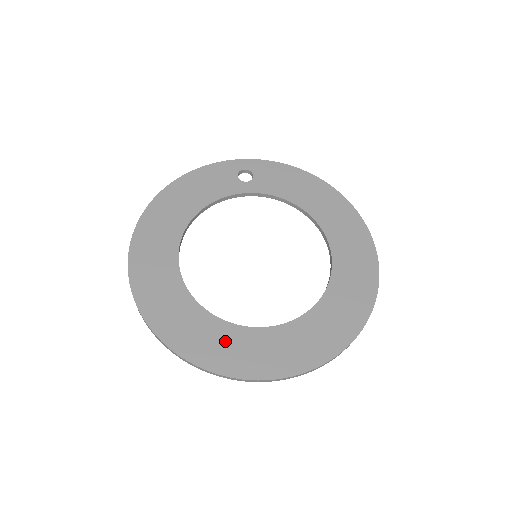
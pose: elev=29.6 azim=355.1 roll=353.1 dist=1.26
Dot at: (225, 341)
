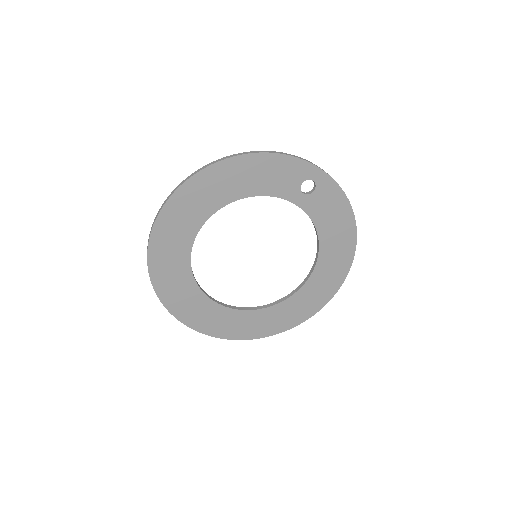
Dot at: (190, 299)
